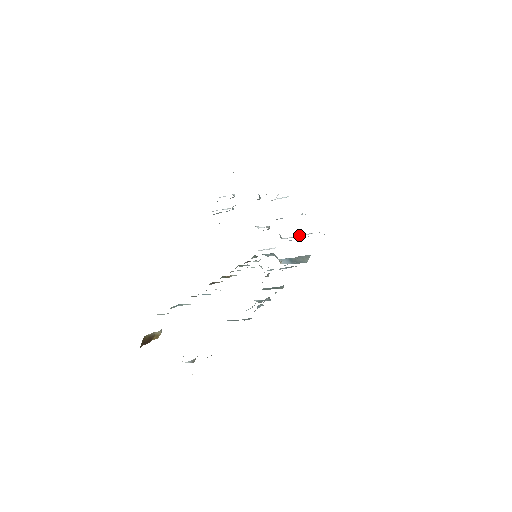
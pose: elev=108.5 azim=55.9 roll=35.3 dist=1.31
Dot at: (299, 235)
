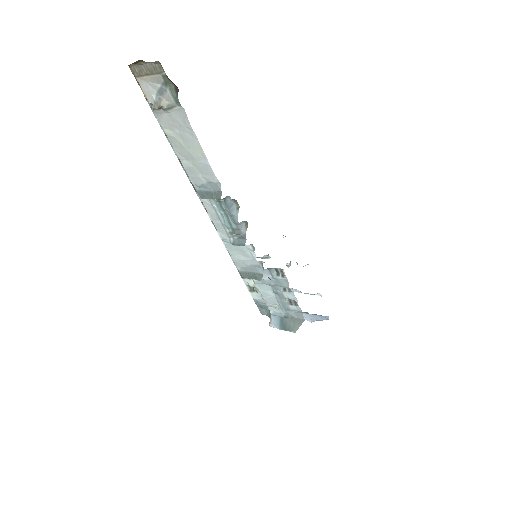
Dot at: occluded
